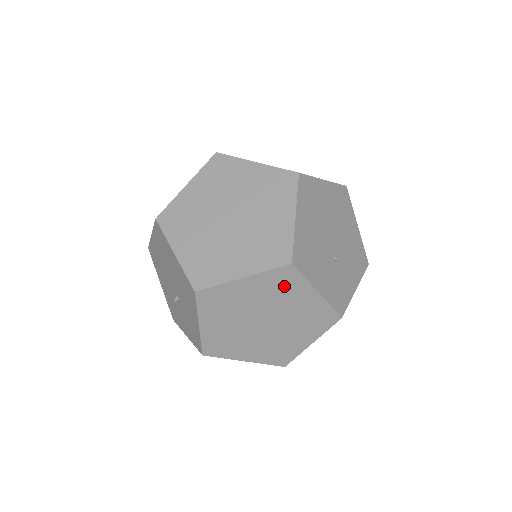
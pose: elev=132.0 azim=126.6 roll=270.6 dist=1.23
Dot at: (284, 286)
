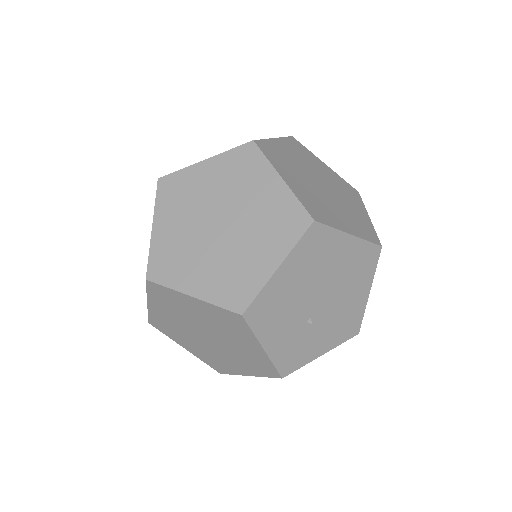
Dot at: (231, 325)
